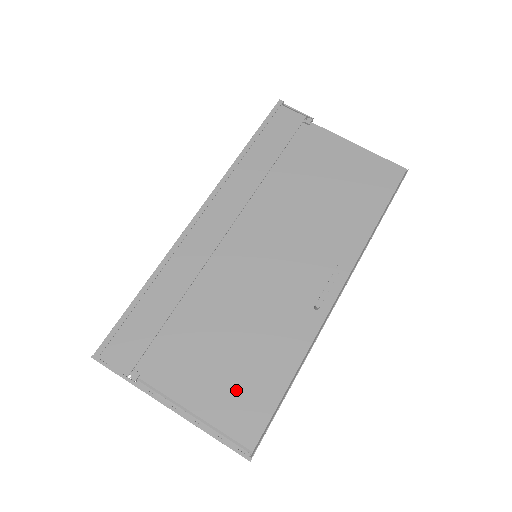
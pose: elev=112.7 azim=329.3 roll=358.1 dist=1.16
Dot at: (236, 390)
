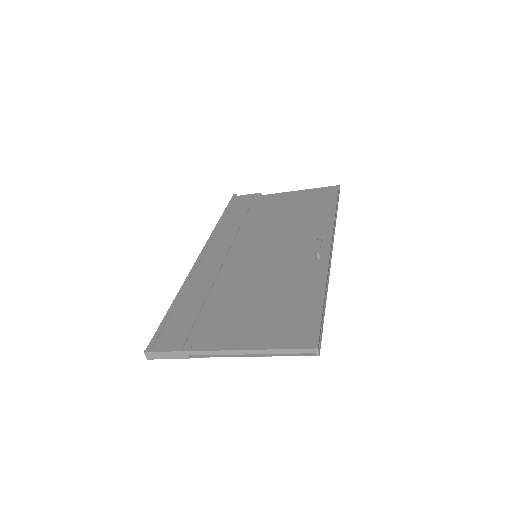
Dot at: (281, 321)
